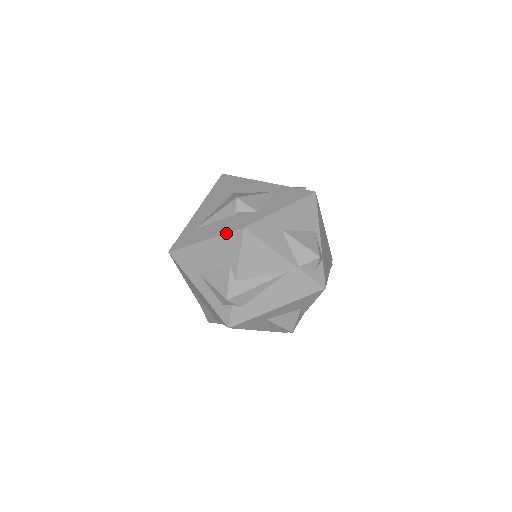
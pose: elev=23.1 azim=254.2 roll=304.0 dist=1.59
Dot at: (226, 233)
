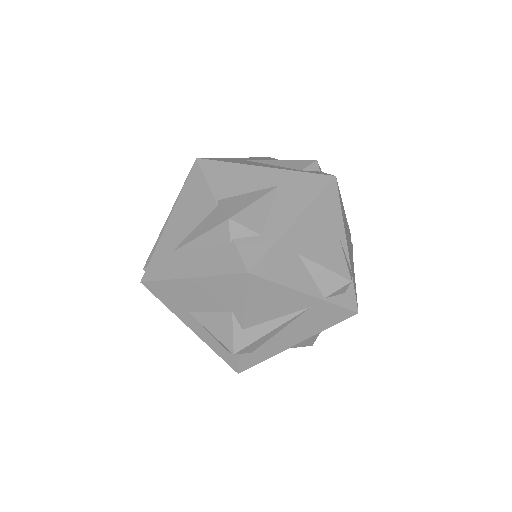
Dot at: (221, 275)
